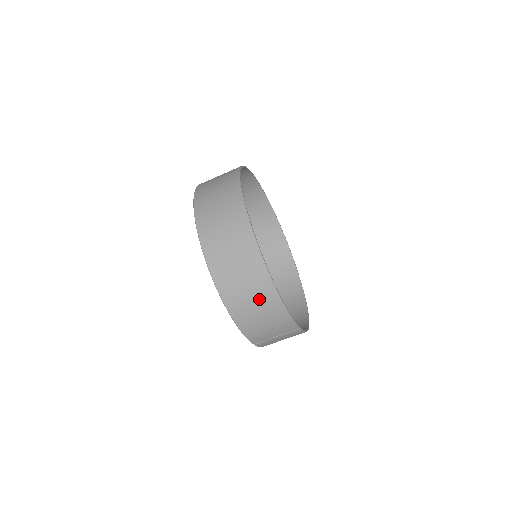
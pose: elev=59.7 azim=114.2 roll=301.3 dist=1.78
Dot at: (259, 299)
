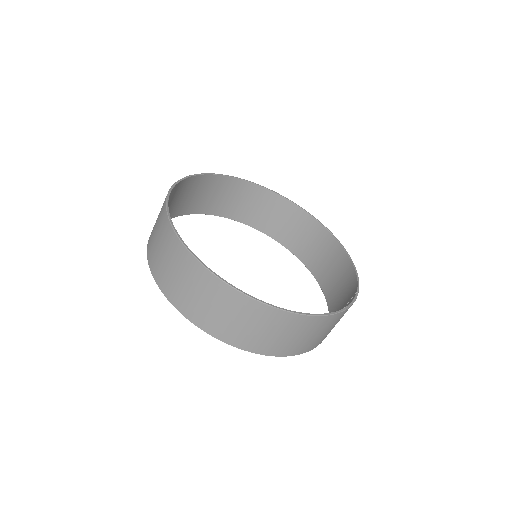
Dot at: (316, 331)
